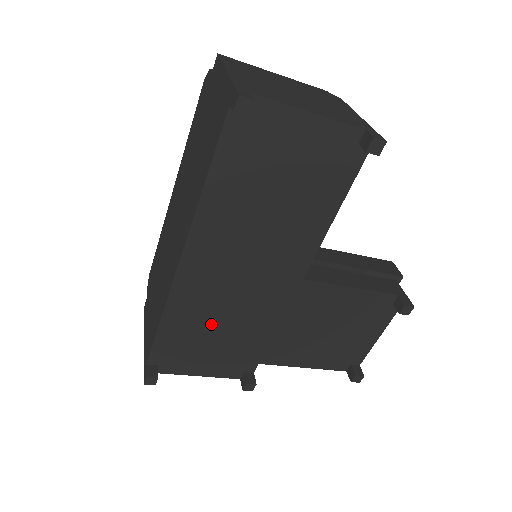
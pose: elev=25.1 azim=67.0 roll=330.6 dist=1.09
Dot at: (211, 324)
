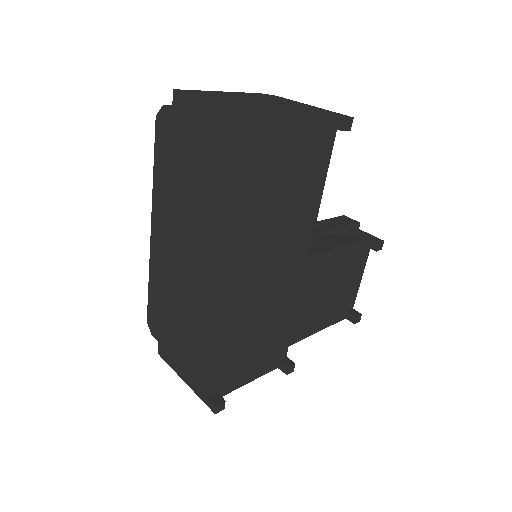
Dot at: (251, 330)
